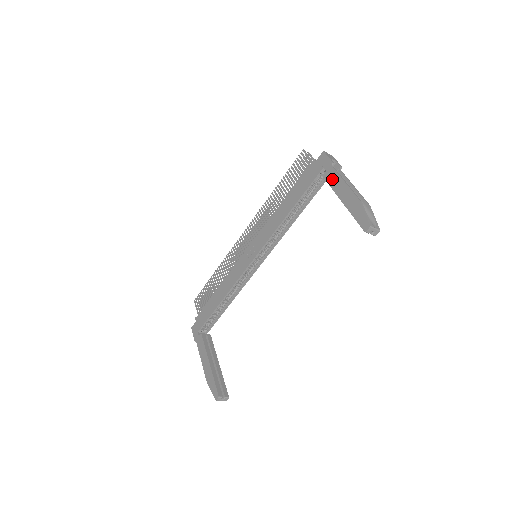
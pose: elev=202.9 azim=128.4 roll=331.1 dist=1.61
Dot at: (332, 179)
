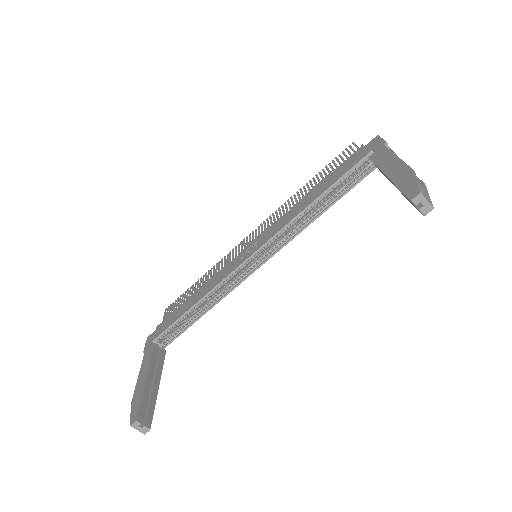
Dot at: (380, 157)
